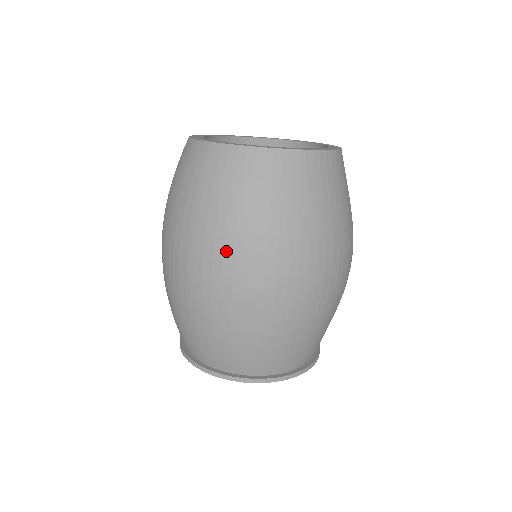
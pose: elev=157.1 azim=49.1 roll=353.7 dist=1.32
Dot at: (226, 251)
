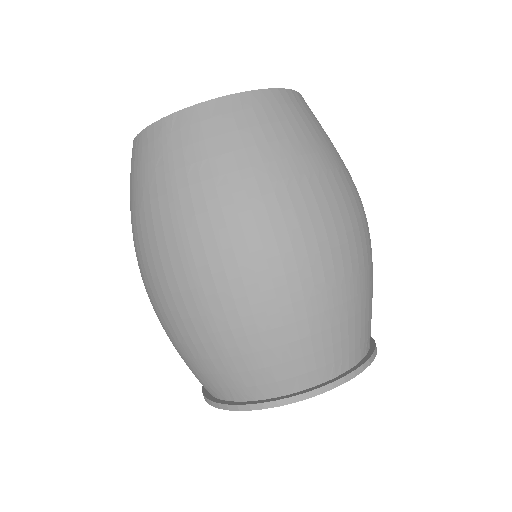
Dot at: (228, 222)
